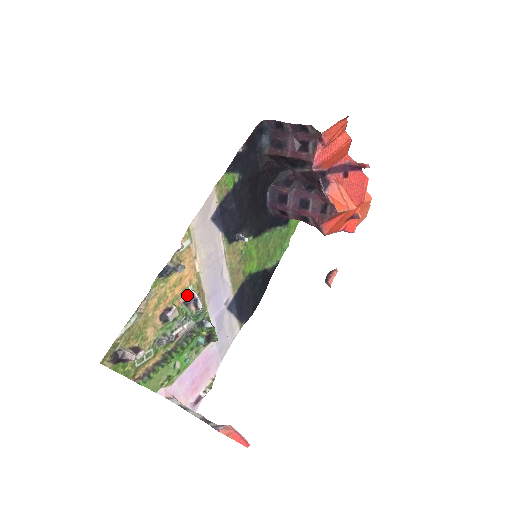
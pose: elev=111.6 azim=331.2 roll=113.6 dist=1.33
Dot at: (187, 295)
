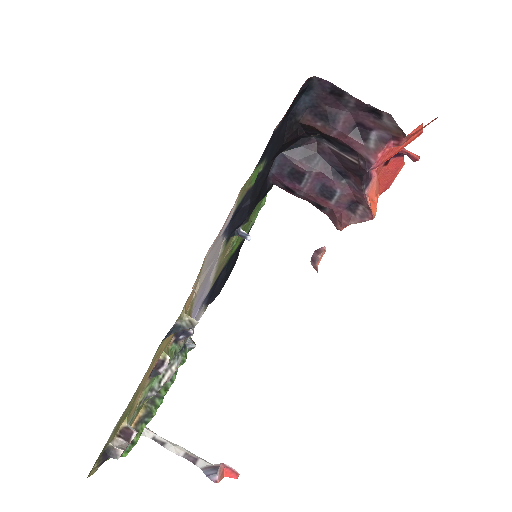
Dot at: (179, 332)
